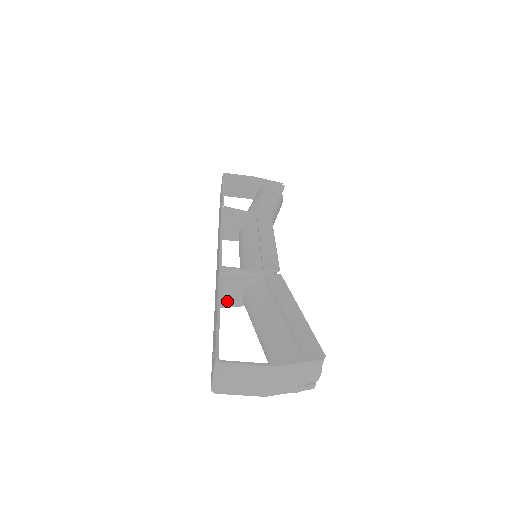
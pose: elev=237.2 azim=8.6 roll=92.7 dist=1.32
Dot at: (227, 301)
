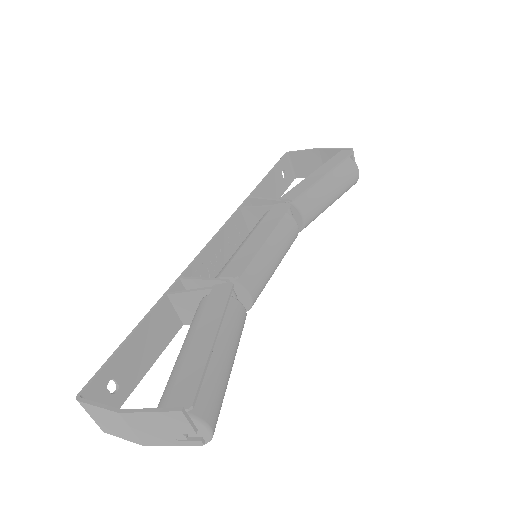
Dot at: (189, 317)
